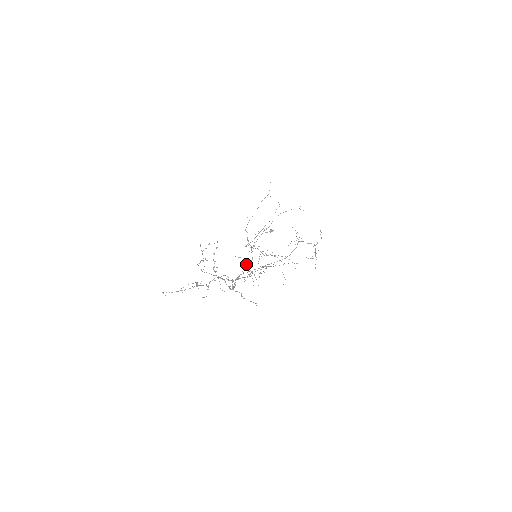
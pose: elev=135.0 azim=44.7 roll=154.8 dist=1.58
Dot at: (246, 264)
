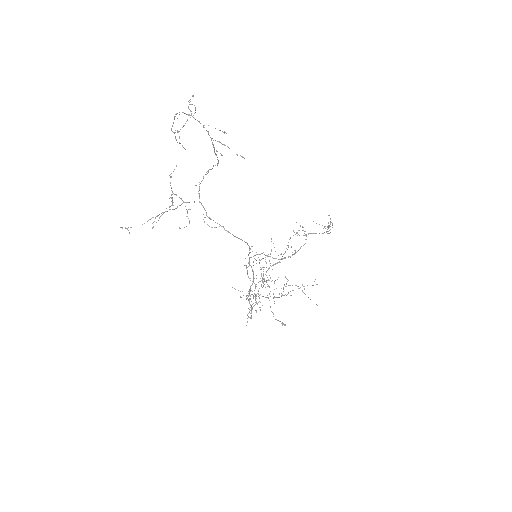
Dot at: (247, 295)
